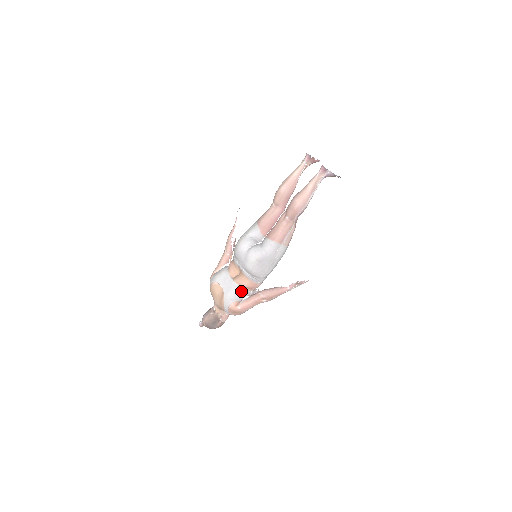
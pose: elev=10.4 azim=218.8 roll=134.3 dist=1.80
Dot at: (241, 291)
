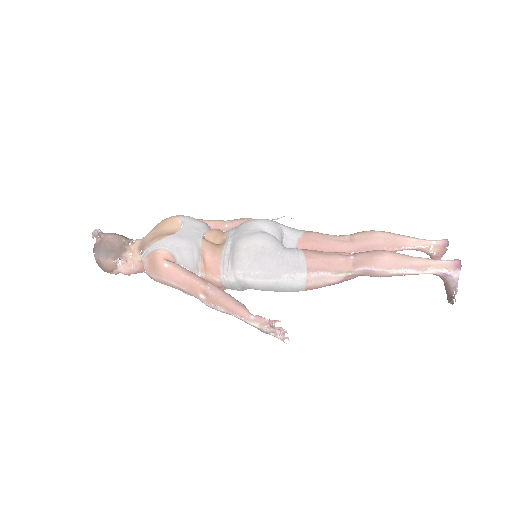
Dot at: (194, 255)
